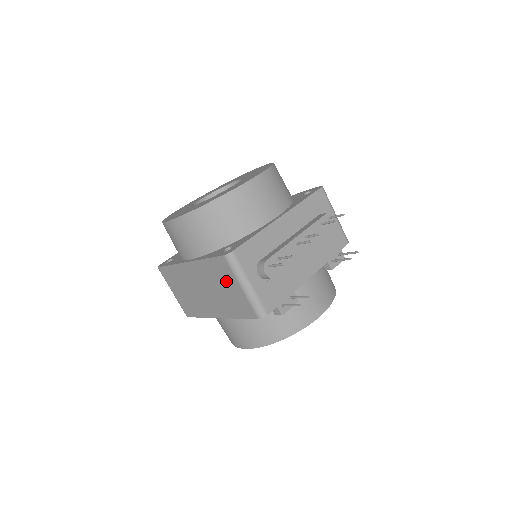
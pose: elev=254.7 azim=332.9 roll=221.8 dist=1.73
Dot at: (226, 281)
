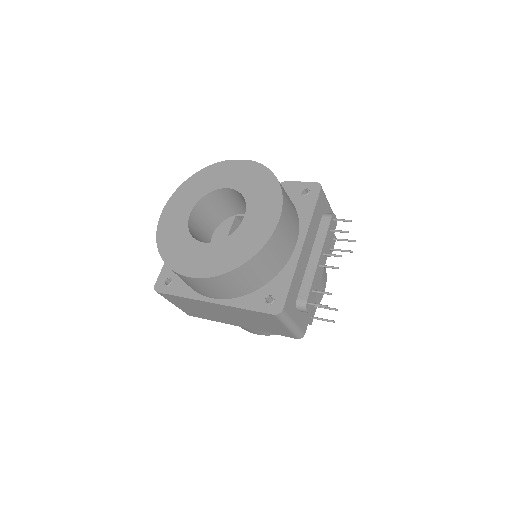
Dot at: (267, 321)
